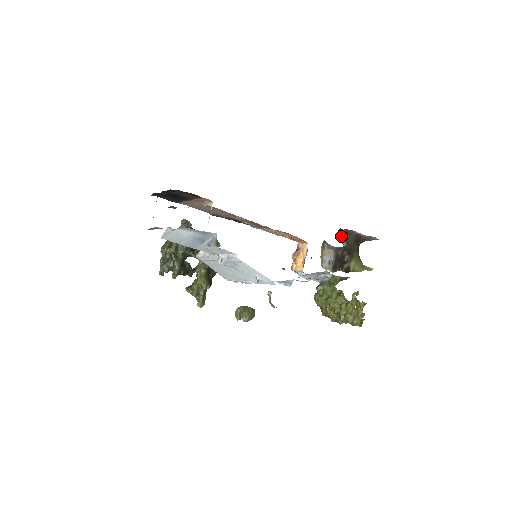
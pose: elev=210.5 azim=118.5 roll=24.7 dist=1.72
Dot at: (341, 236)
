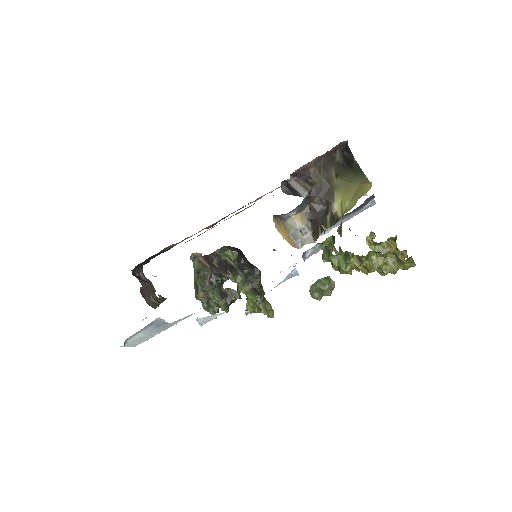
Dot at: (295, 185)
